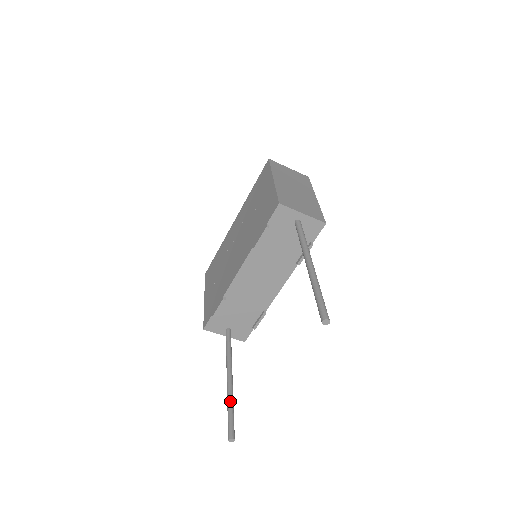
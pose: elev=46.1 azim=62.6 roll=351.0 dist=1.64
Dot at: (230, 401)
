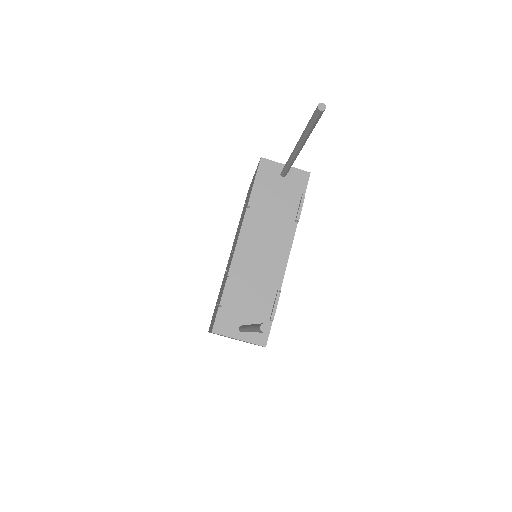
Dot at: occluded
